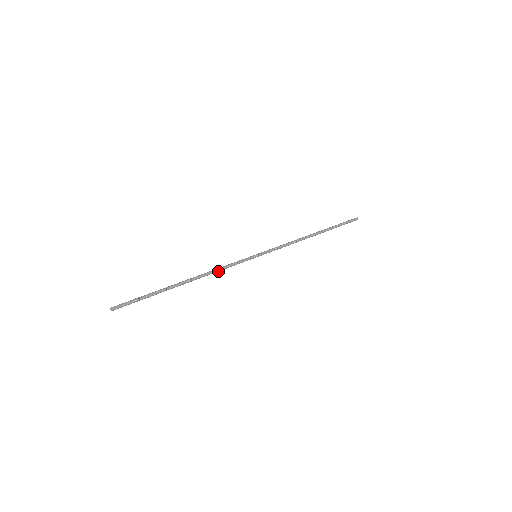
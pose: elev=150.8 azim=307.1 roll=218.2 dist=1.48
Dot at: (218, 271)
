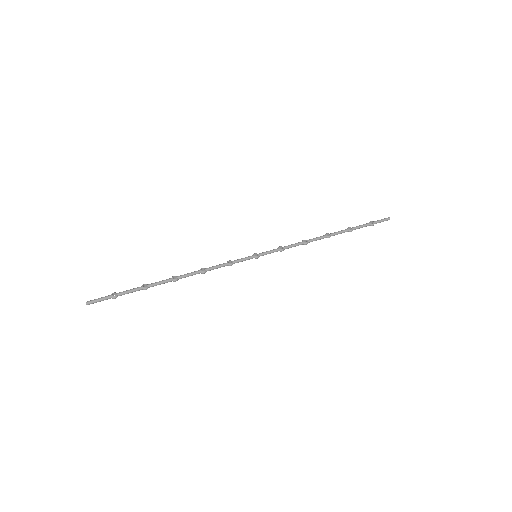
Dot at: (209, 270)
